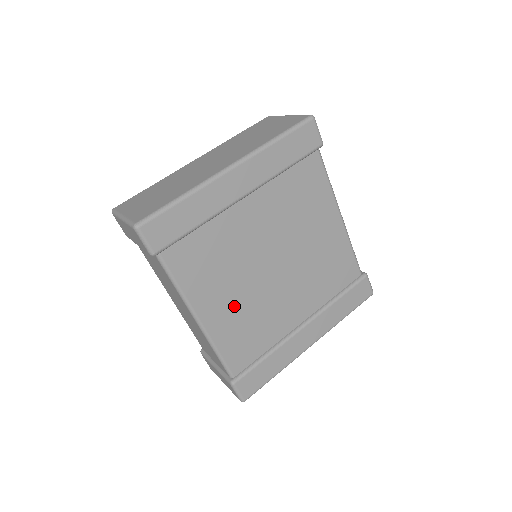
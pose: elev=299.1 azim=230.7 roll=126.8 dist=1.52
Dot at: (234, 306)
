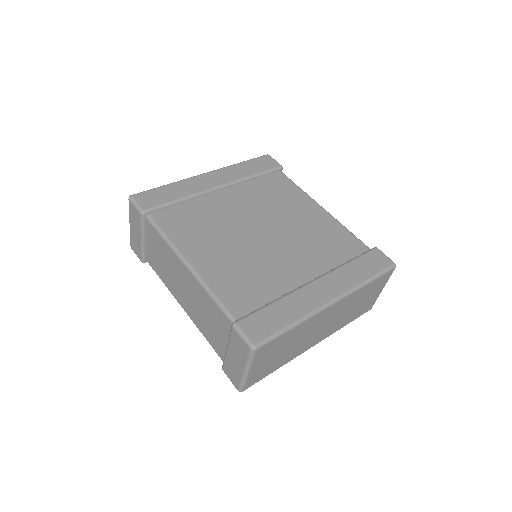
Dot at: (224, 257)
